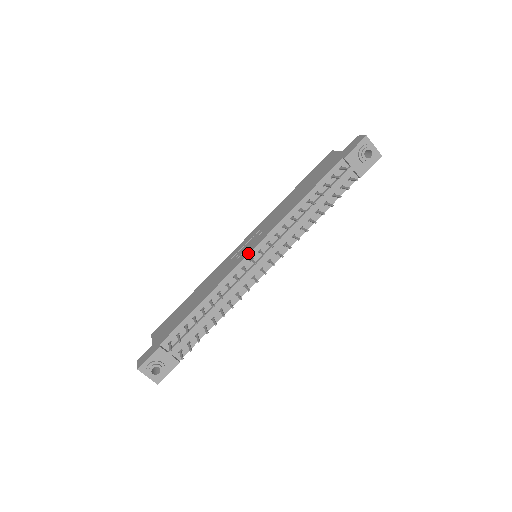
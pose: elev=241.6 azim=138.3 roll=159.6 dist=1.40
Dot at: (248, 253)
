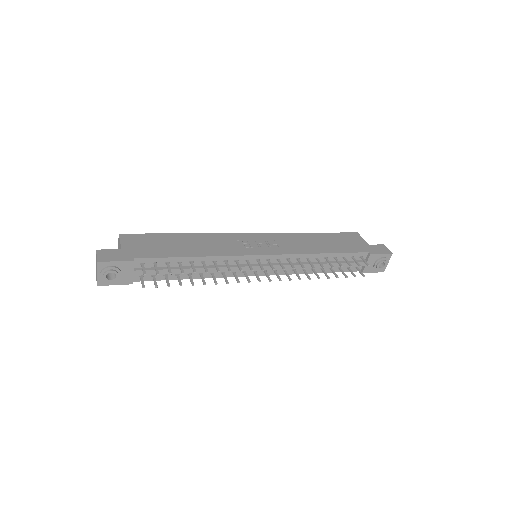
Dot at: (261, 254)
